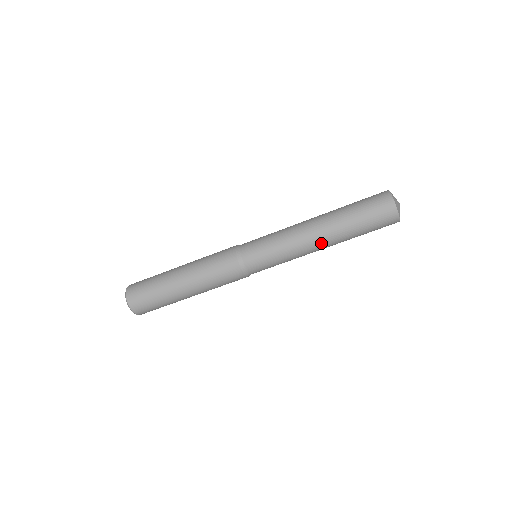
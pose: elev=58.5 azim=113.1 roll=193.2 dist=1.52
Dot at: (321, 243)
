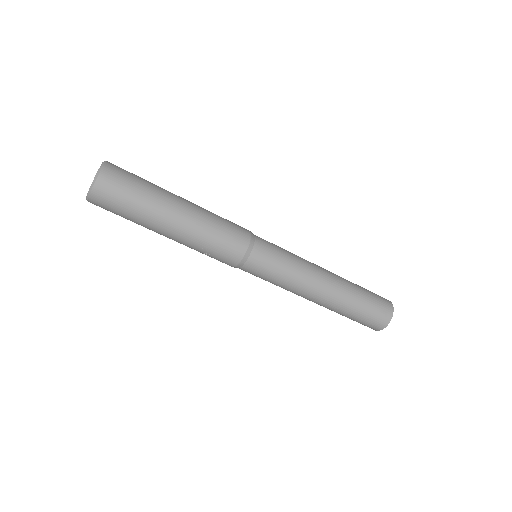
Dot at: (317, 300)
